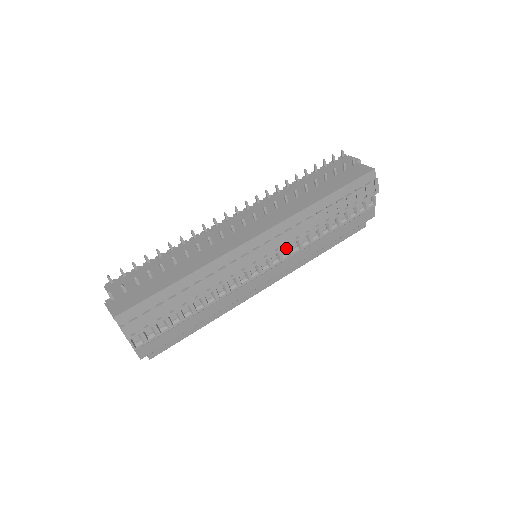
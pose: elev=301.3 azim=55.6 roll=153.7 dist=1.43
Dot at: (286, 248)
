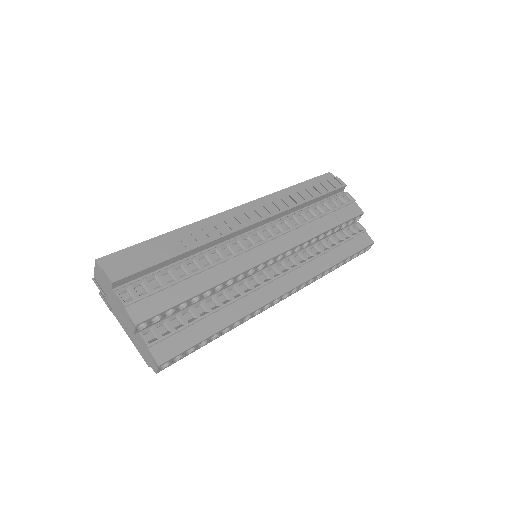
Dot at: (276, 229)
